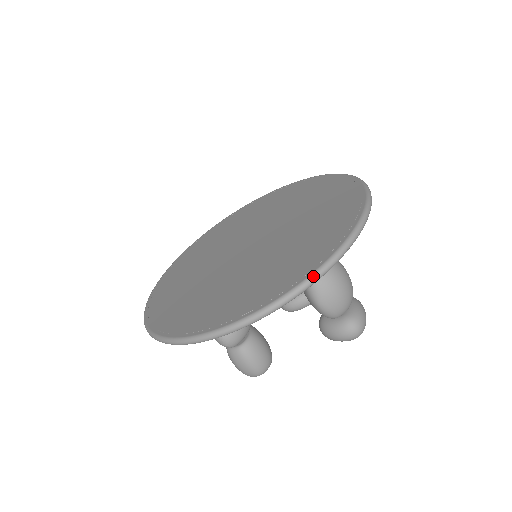
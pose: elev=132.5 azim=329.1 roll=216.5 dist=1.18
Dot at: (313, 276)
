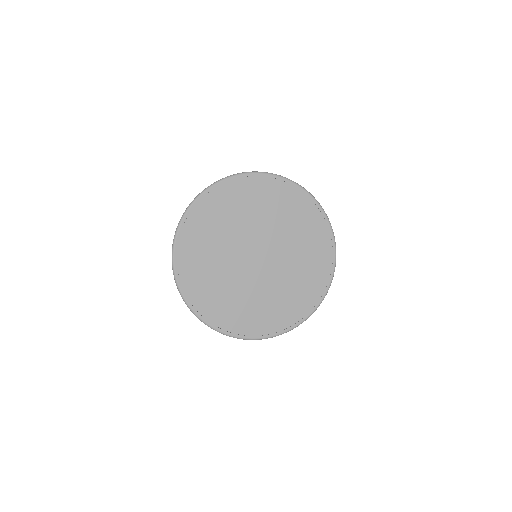
Dot at: occluded
